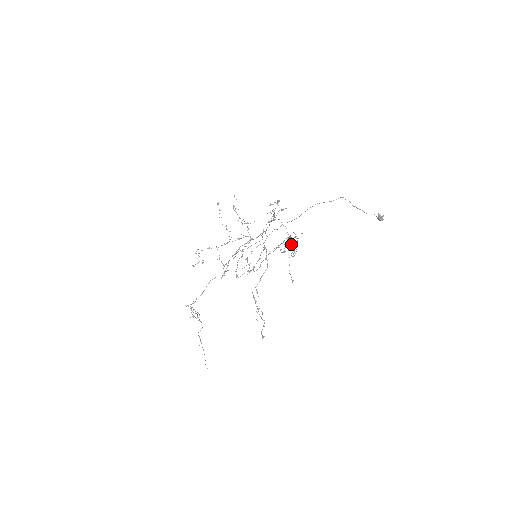
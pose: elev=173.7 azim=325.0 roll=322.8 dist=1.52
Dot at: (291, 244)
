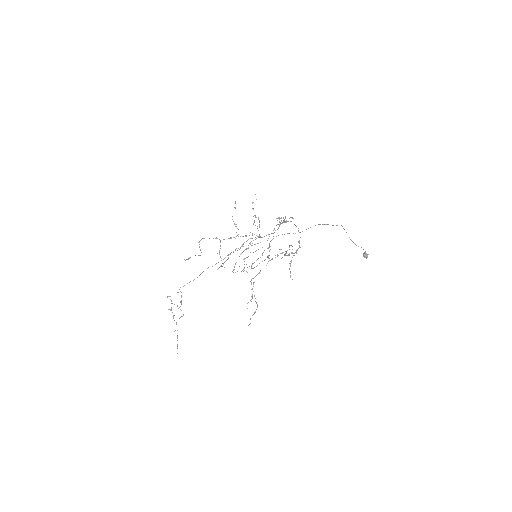
Dot at: (299, 242)
